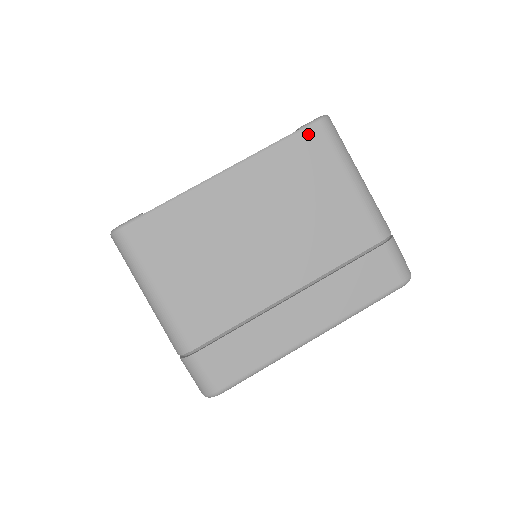
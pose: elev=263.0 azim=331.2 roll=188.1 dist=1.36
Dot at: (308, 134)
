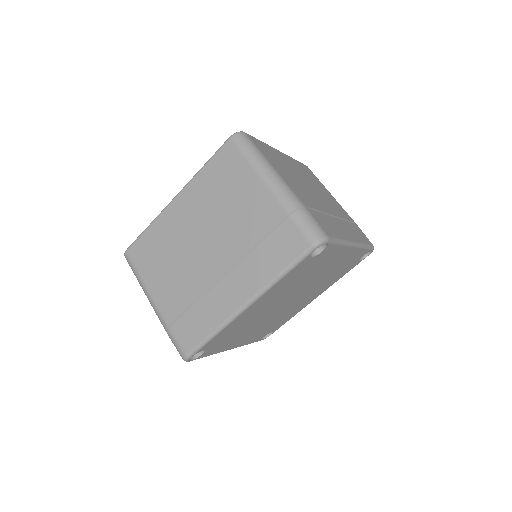
Dot at: (305, 166)
